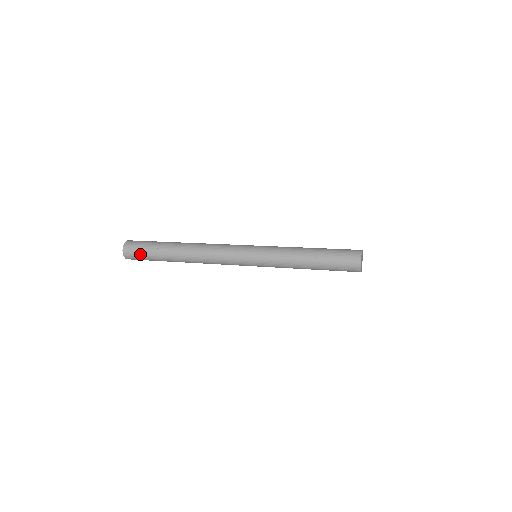
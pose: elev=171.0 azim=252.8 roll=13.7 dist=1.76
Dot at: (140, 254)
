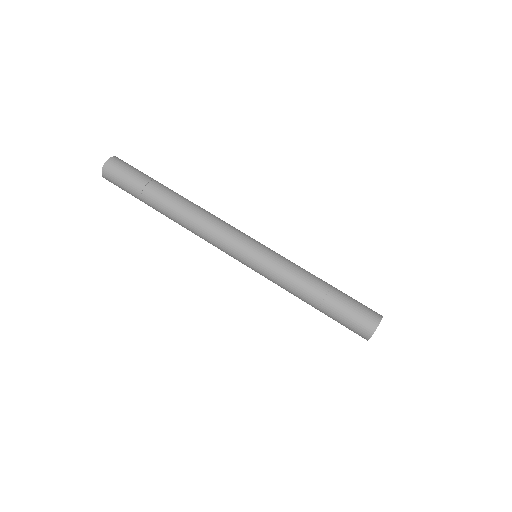
Dot at: (121, 185)
